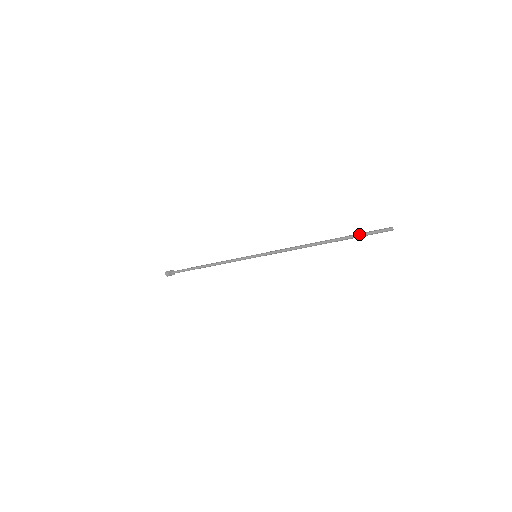
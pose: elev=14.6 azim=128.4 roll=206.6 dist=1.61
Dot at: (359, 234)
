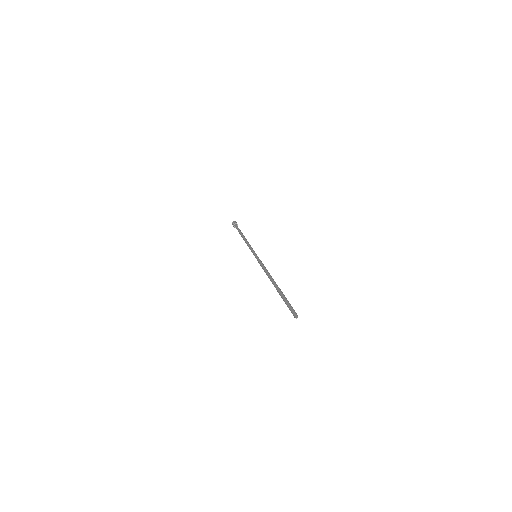
Dot at: (285, 299)
